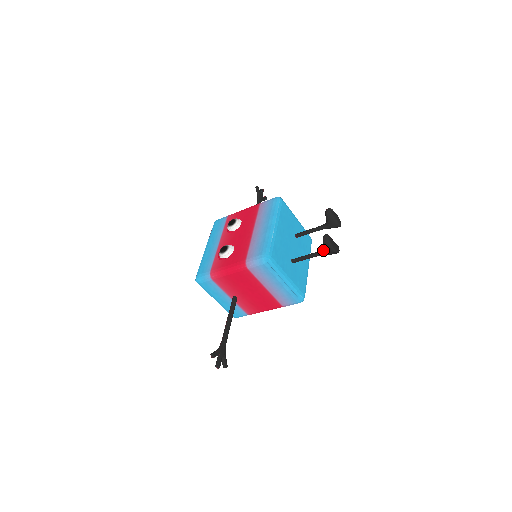
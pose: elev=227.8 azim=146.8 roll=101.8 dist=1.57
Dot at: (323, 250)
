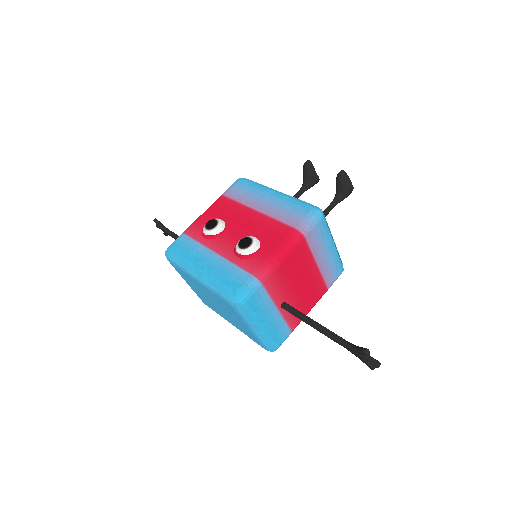
Dot at: (340, 195)
